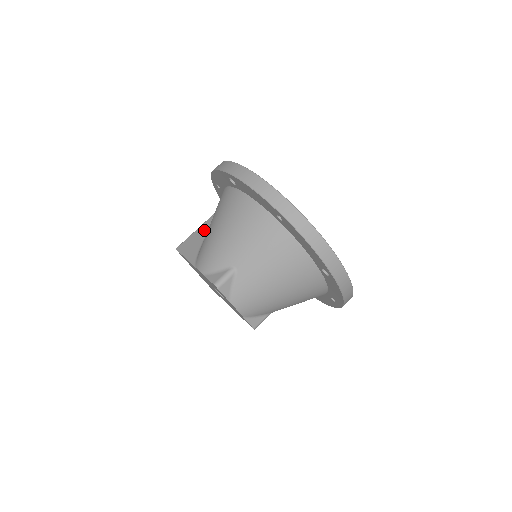
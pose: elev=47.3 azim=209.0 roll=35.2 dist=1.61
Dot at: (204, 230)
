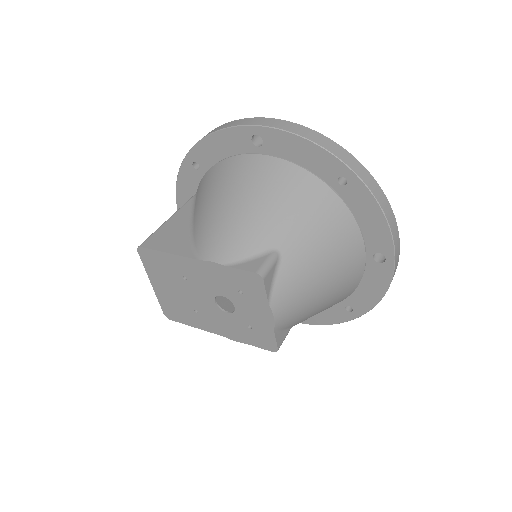
Dot at: (181, 221)
